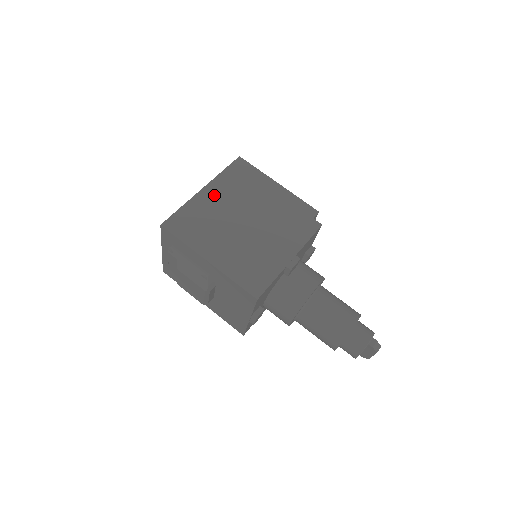
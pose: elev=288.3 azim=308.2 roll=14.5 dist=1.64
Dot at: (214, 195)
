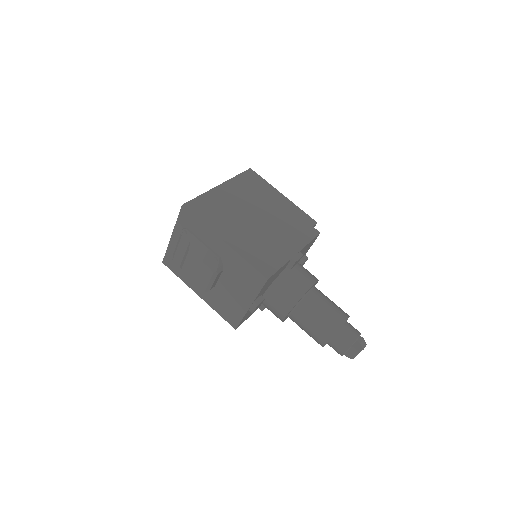
Dot at: (229, 192)
